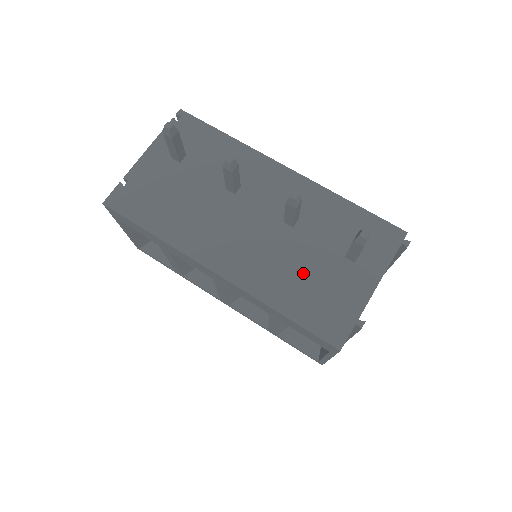
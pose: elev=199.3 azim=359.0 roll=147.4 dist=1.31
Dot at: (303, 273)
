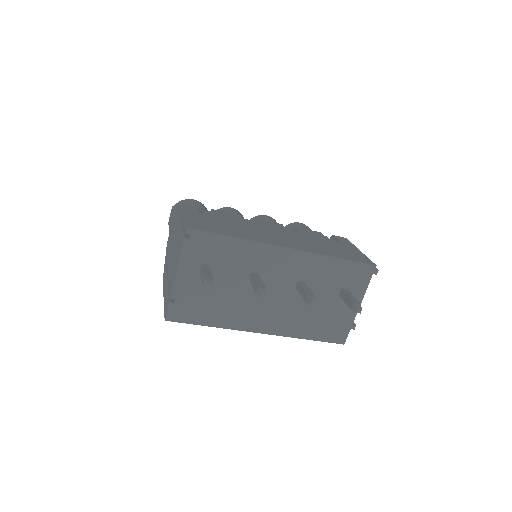
Dot at: (315, 314)
